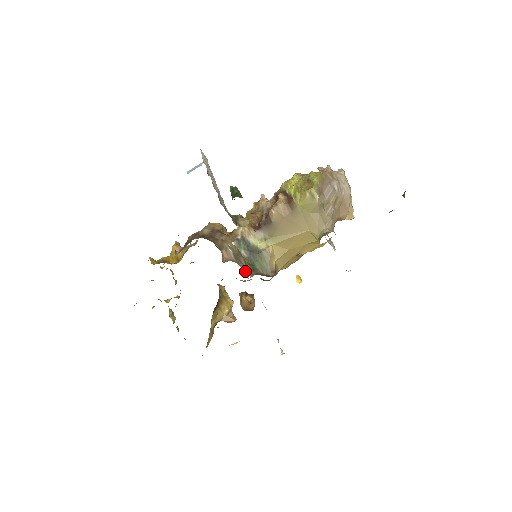
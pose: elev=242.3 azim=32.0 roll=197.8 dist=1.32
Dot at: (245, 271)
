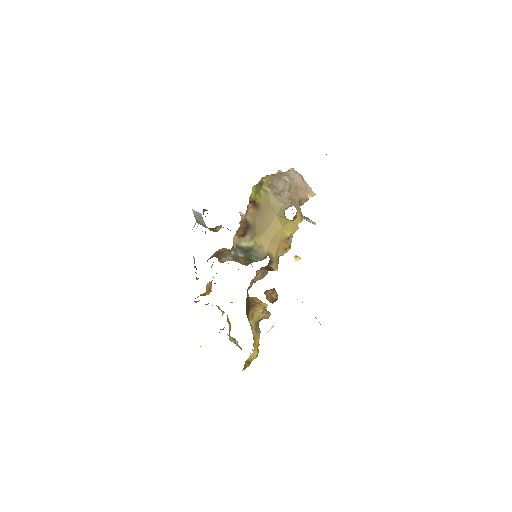
Dot at: (243, 264)
